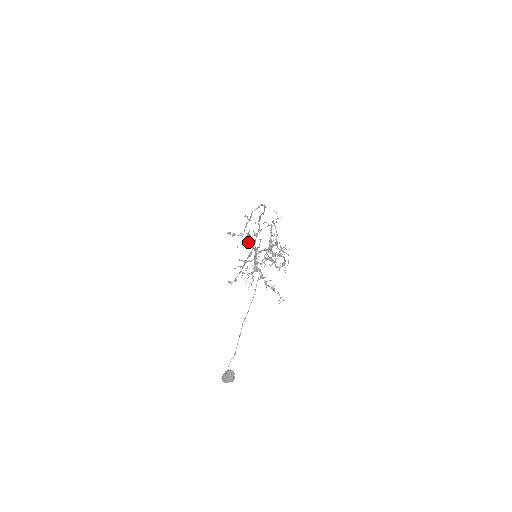
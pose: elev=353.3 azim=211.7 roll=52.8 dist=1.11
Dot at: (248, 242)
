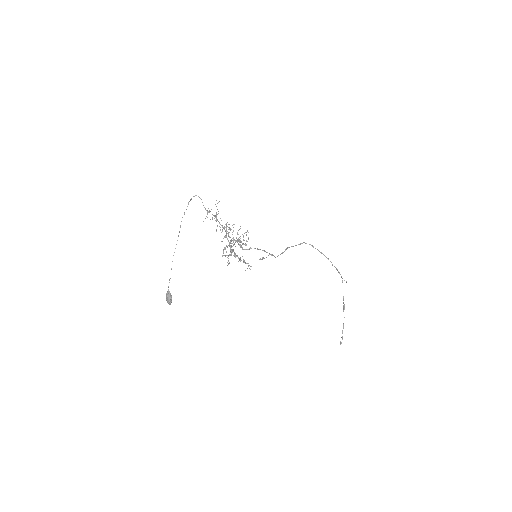
Dot at: (229, 237)
